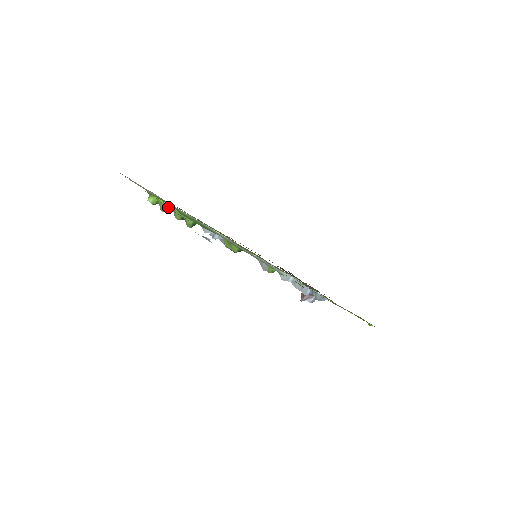
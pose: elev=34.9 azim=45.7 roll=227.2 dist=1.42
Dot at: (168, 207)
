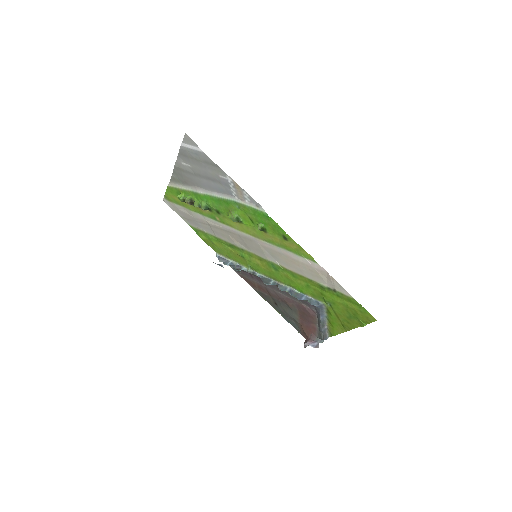
Dot at: (191, 199)
